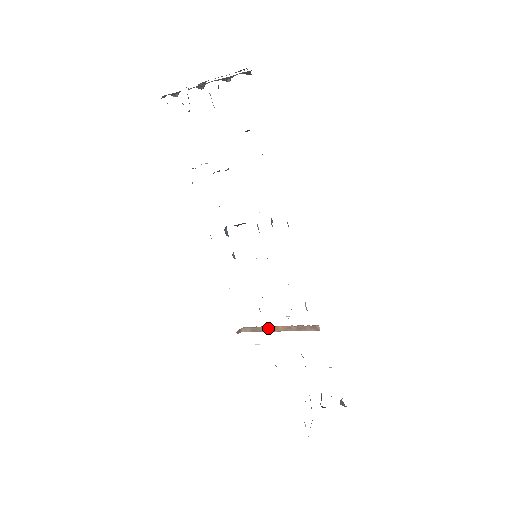
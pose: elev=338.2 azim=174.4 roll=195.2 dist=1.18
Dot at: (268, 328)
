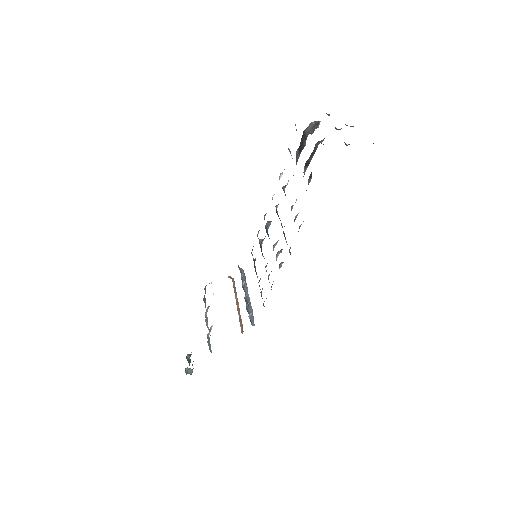
Dot at: occluded
